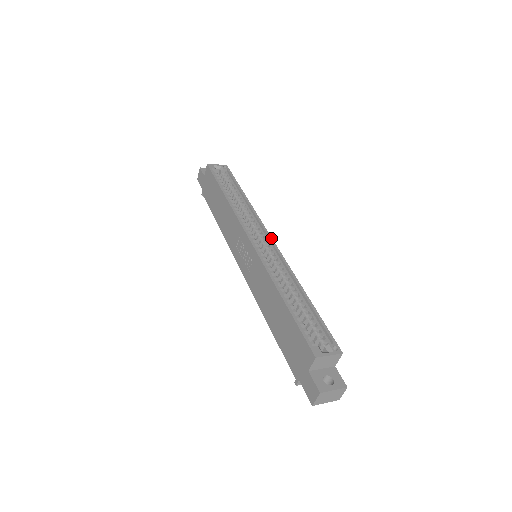
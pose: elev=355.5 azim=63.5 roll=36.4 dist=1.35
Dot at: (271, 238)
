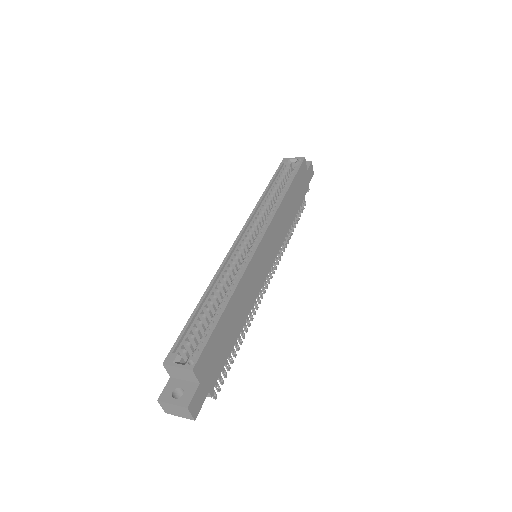
Dot at: (261, 238)
